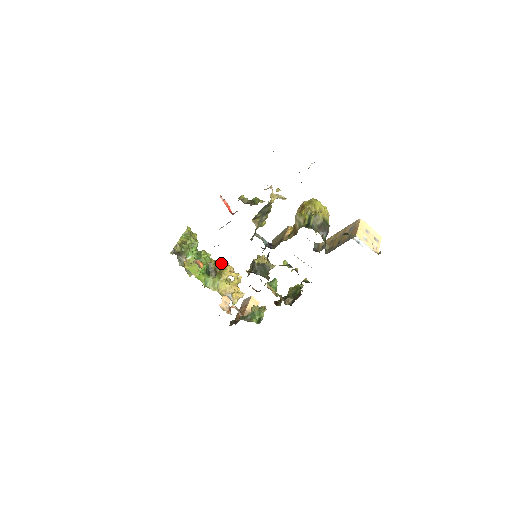
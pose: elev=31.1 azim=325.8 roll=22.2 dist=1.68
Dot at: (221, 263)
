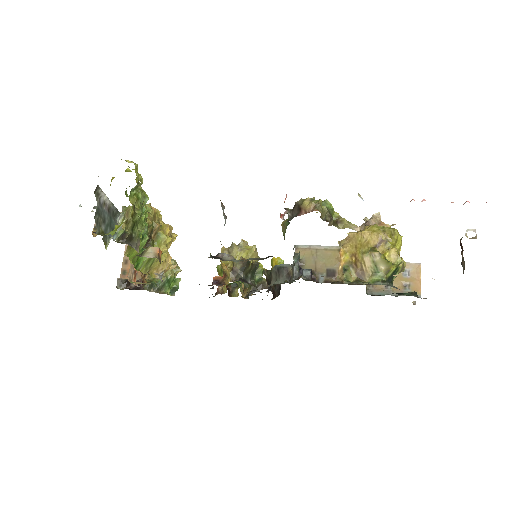
Dot at: (155, 218)
